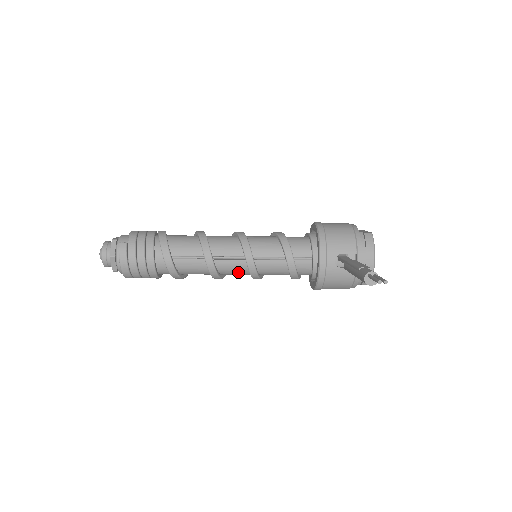
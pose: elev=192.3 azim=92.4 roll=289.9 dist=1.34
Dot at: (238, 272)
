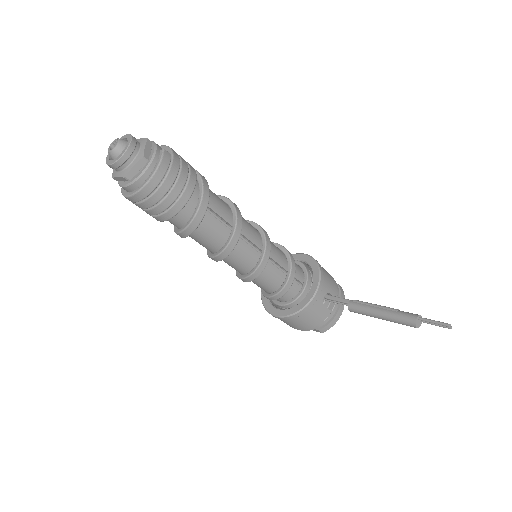
Dot at: (242, 263)
